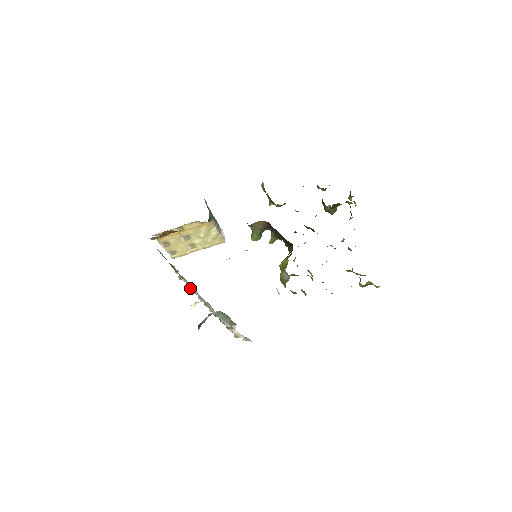
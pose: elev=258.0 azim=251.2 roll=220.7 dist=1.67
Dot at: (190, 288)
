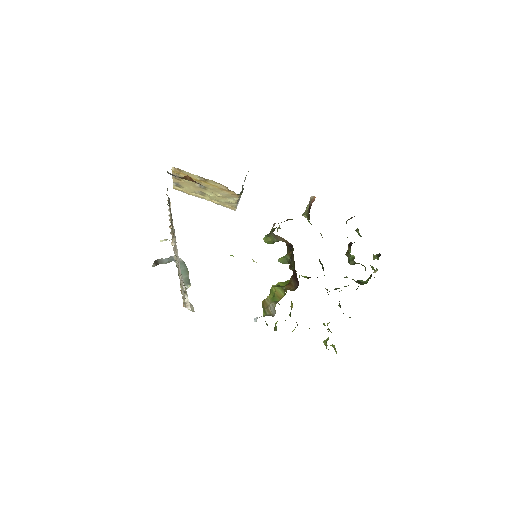
Dot at: occluded
